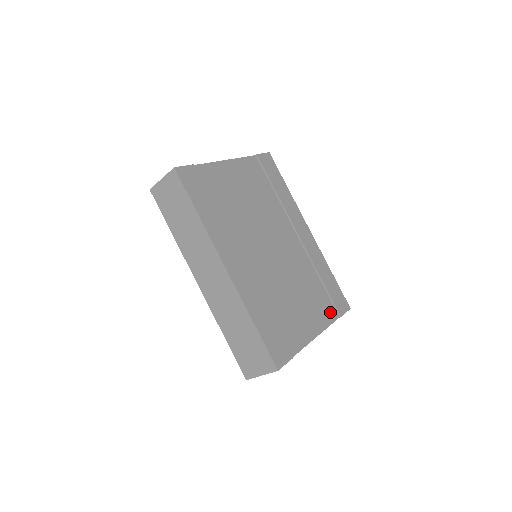
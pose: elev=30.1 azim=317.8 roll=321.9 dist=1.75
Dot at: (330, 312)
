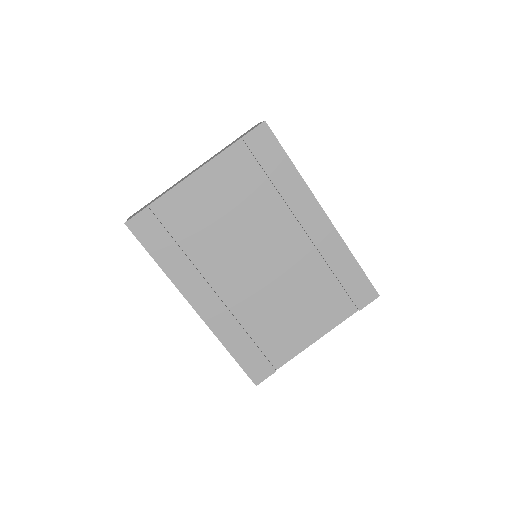
Dot at: (343, 309)
